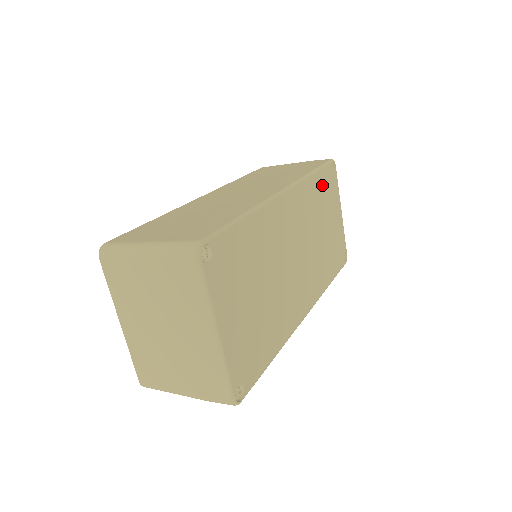
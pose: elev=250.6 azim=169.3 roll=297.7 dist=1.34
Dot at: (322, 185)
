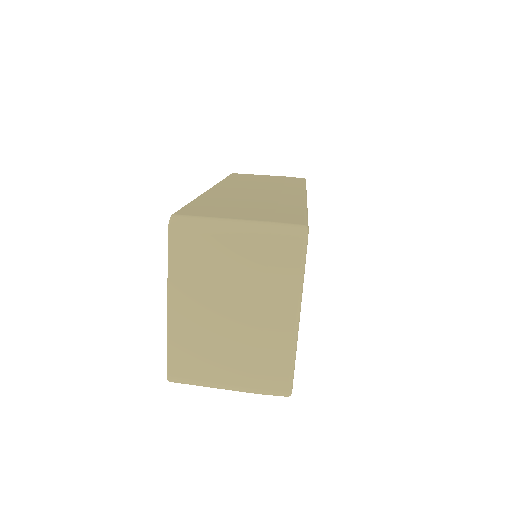
Dot at: occluded
